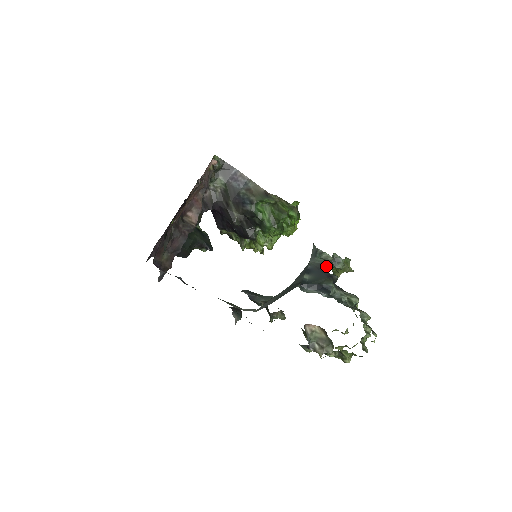
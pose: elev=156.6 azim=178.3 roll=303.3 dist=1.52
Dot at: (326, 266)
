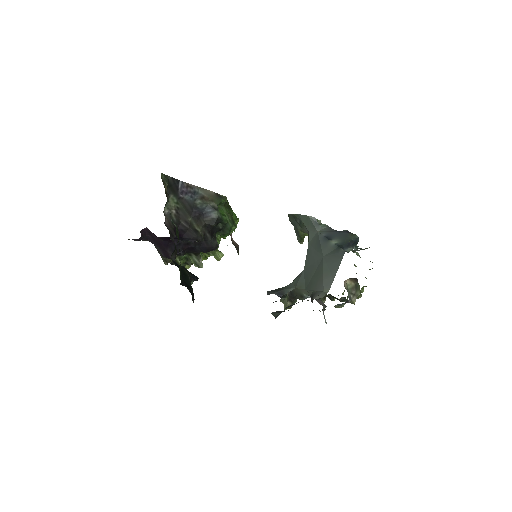
Dot at: occluded
